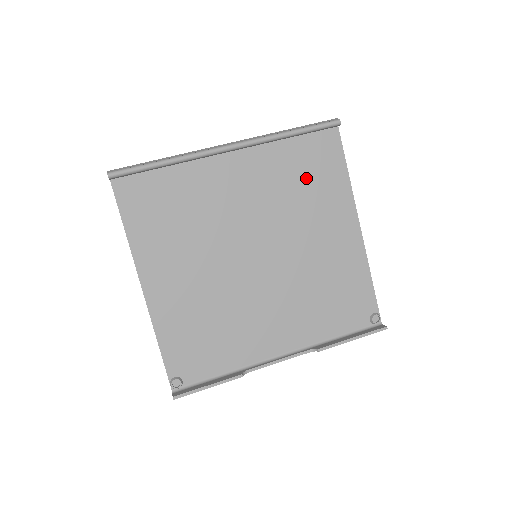
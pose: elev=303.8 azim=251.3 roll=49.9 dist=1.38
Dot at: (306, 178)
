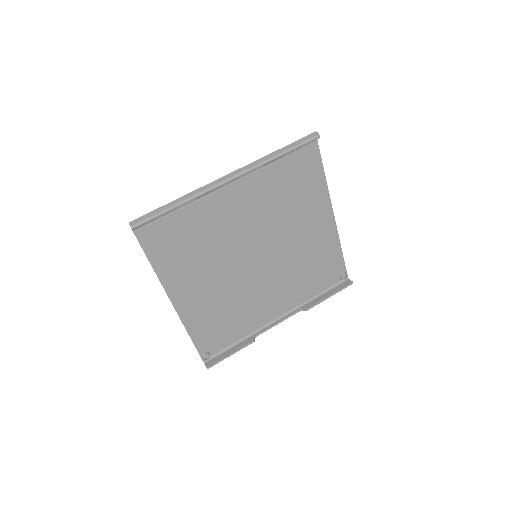
Dot at: (292, 187)
